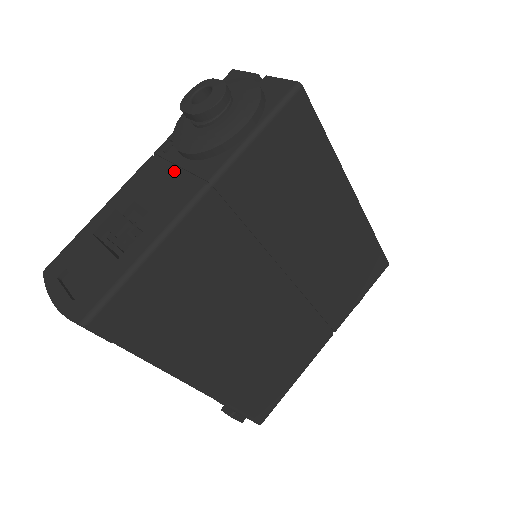
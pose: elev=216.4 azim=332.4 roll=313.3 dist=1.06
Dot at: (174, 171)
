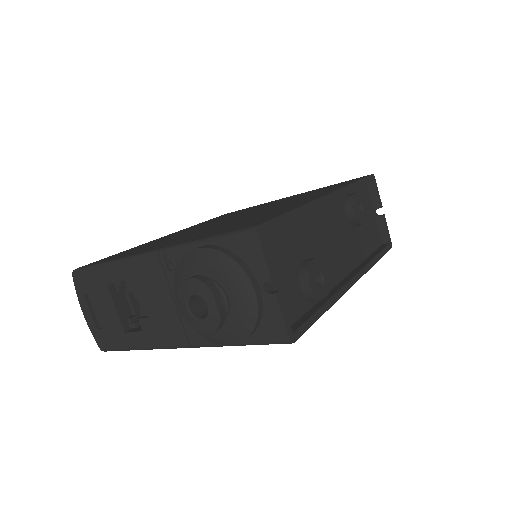
Dot at: (171, 302)
